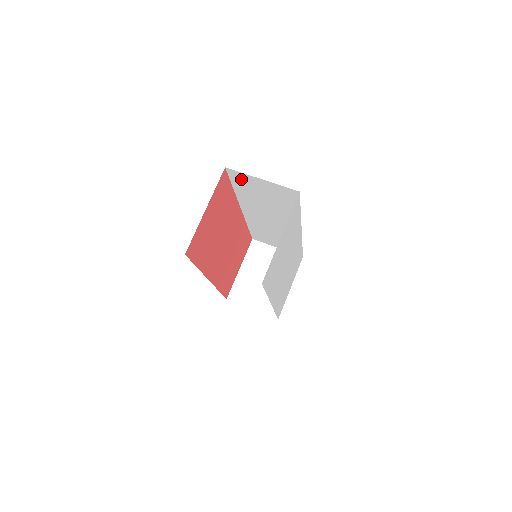
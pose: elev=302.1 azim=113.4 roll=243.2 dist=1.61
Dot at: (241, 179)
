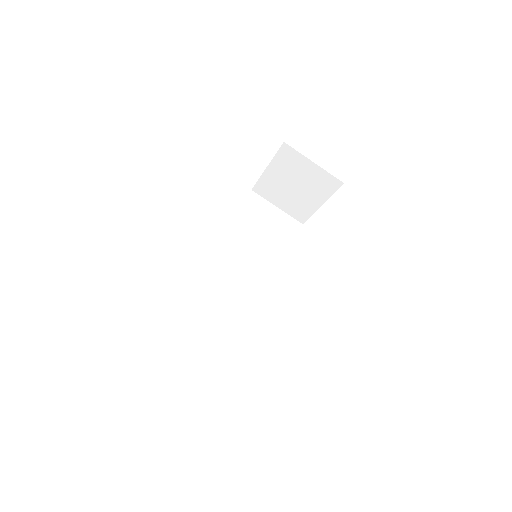
Dot at: occluded
